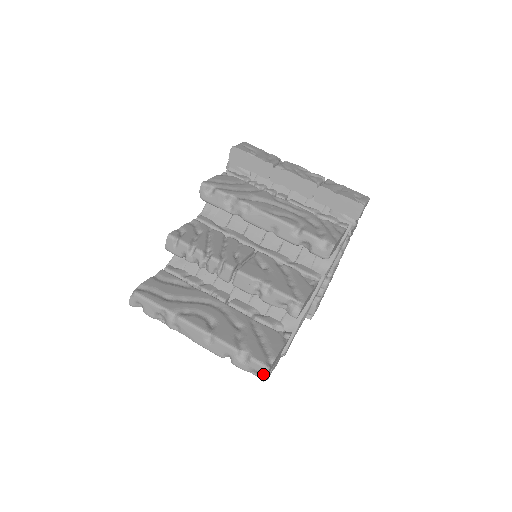
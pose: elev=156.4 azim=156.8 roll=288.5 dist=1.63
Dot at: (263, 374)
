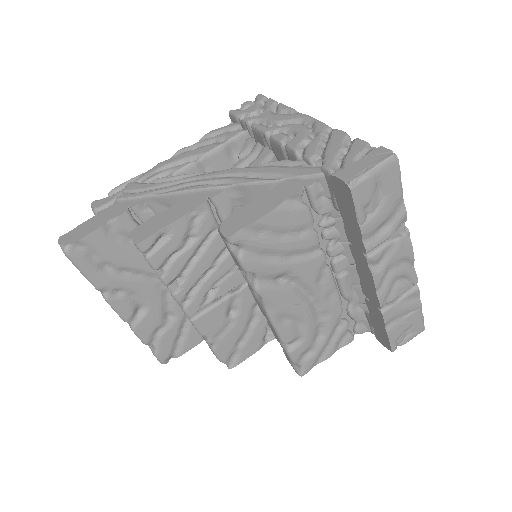
Dot at: occluded
